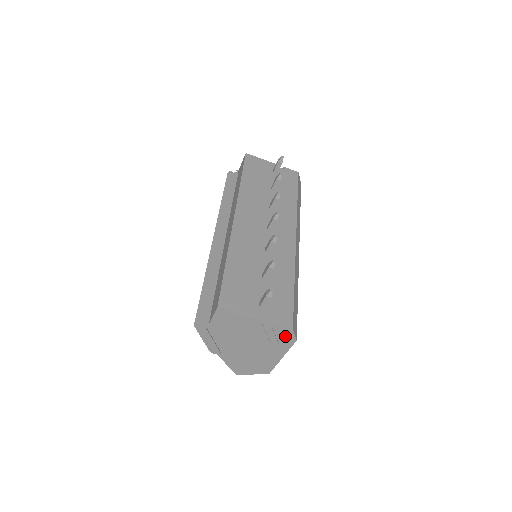
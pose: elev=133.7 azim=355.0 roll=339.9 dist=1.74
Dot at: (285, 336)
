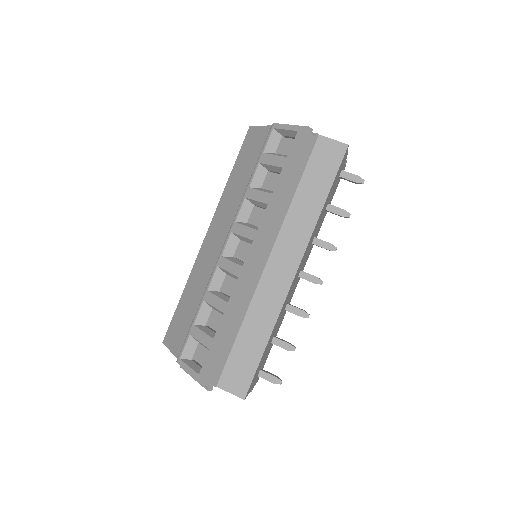
Dot at: occluded
